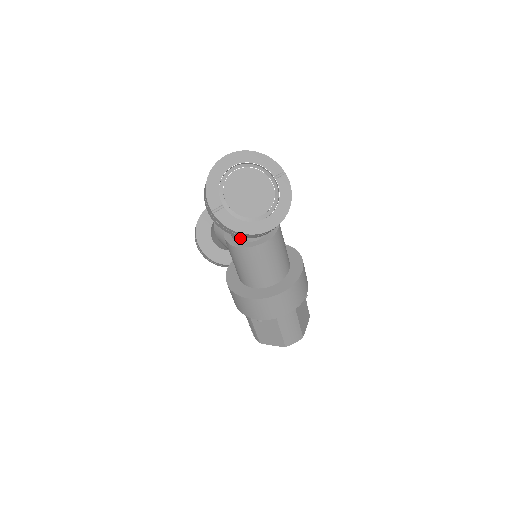
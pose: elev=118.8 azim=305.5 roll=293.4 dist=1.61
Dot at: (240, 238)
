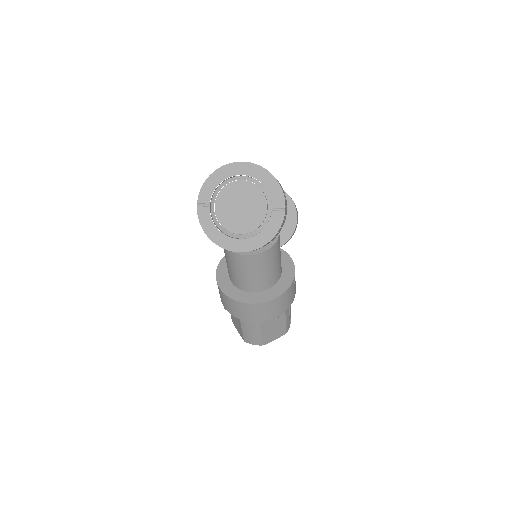
Dot at: occluded
